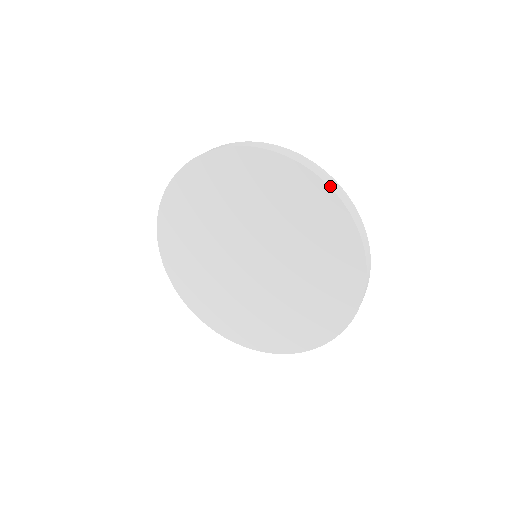
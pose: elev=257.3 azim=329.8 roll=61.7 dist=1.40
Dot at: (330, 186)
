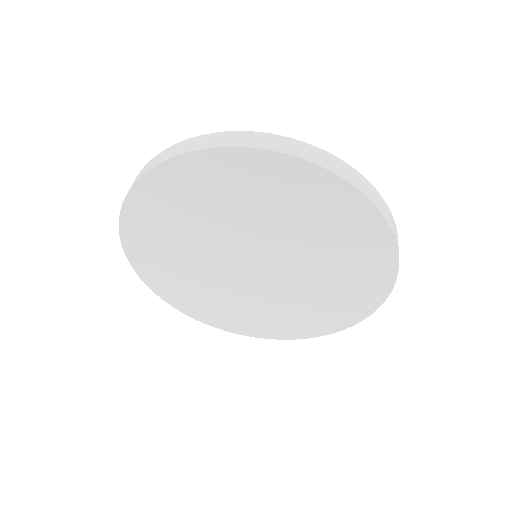
Dot at: (226, 146)
